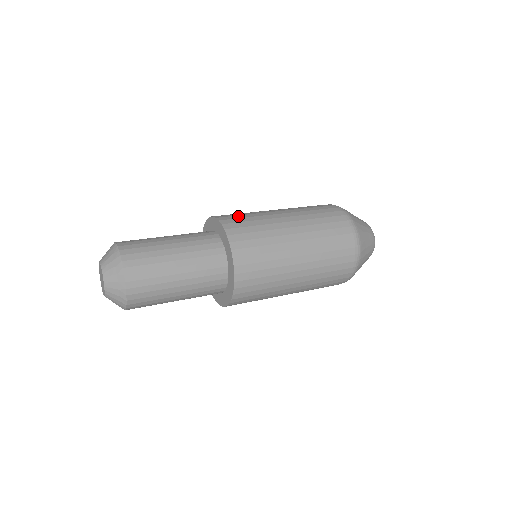
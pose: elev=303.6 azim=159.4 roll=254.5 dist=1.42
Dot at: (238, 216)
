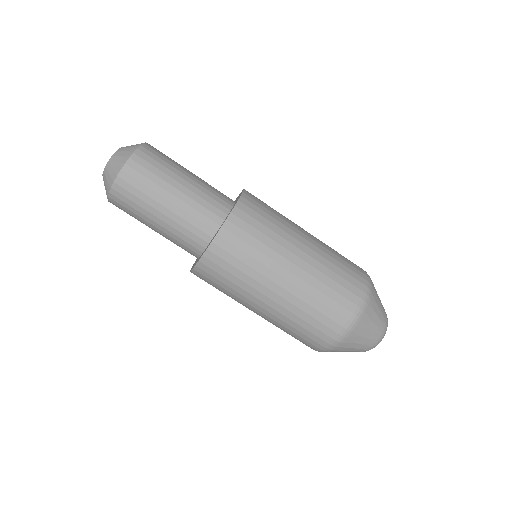
Dot at: (261, 211)
